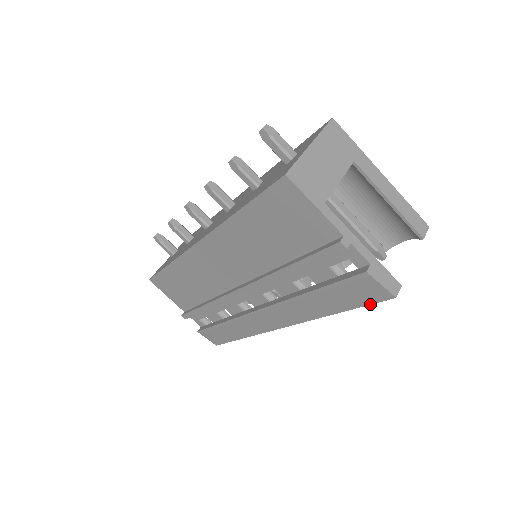
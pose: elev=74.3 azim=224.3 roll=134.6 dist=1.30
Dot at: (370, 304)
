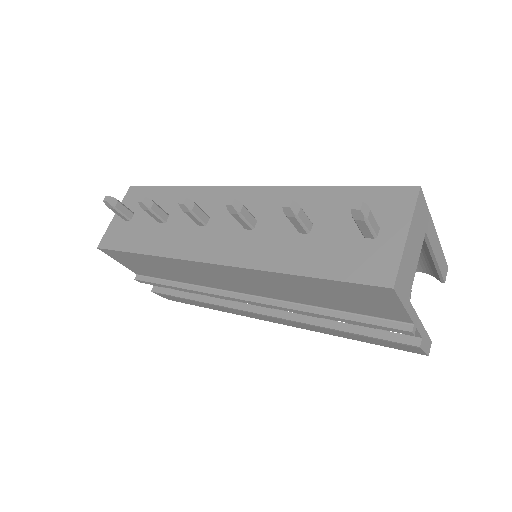
Dot at: occluded
